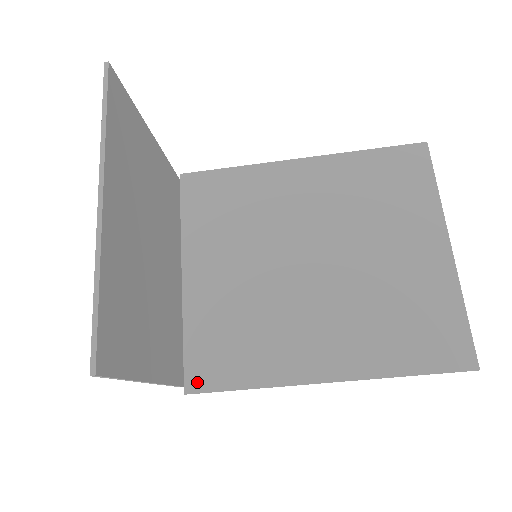
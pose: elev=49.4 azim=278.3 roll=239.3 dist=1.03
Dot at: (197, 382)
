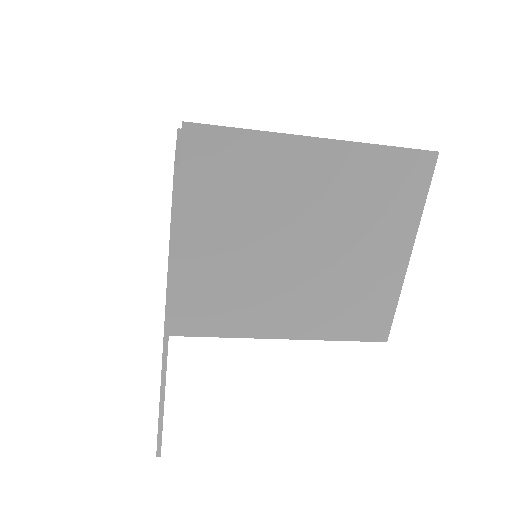
Dot at: (180, 329)
